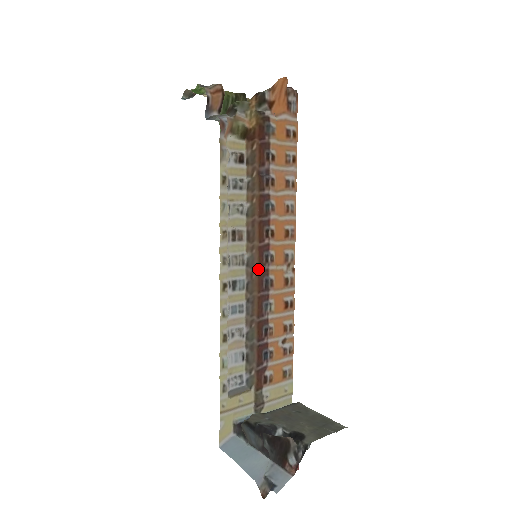
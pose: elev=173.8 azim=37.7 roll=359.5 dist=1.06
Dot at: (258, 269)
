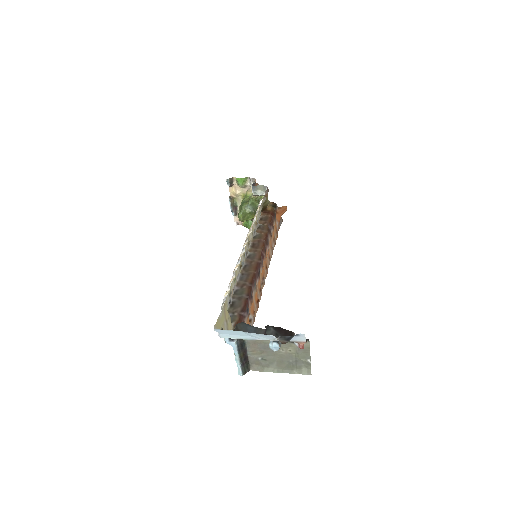
Dot at: (258, 260)
